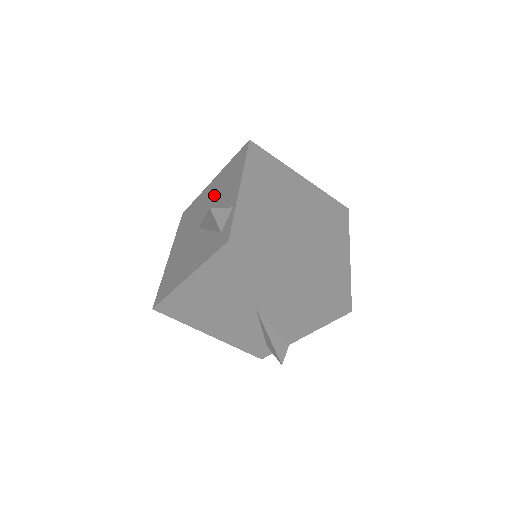
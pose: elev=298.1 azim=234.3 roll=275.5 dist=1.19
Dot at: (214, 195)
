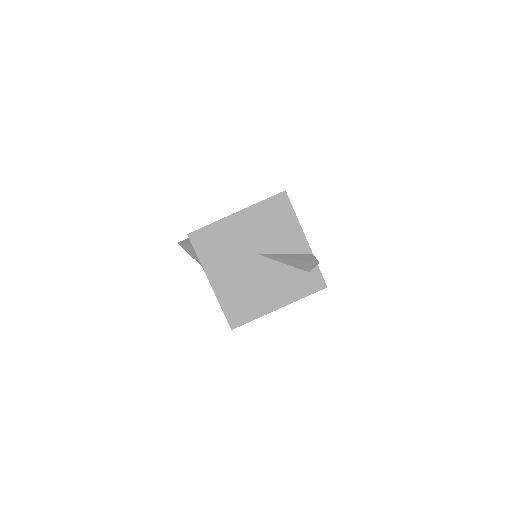
Dot at: occluded
